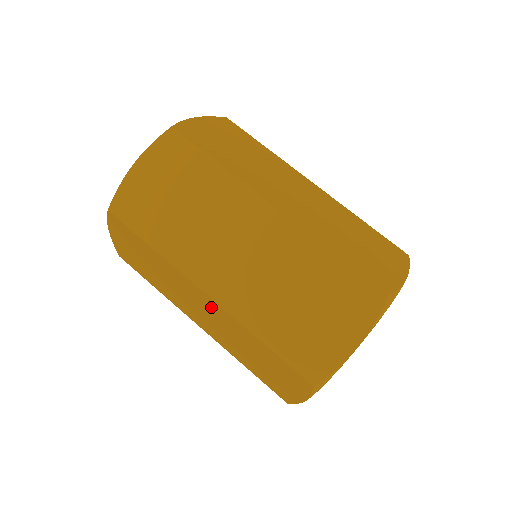
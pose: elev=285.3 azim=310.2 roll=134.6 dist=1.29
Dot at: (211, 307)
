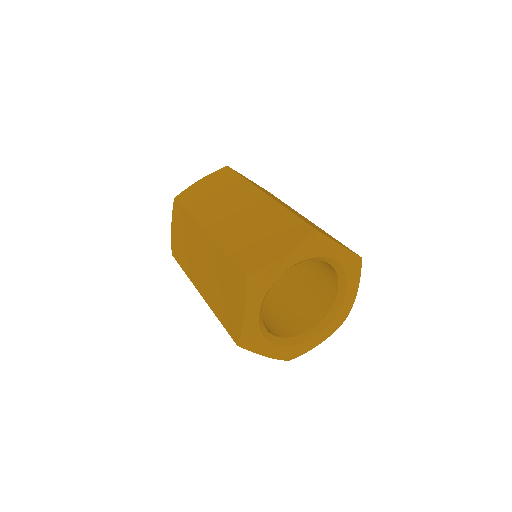
Dot at: (206, 247)
